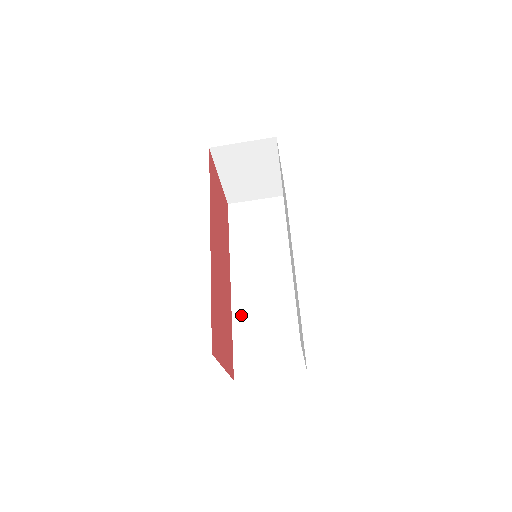
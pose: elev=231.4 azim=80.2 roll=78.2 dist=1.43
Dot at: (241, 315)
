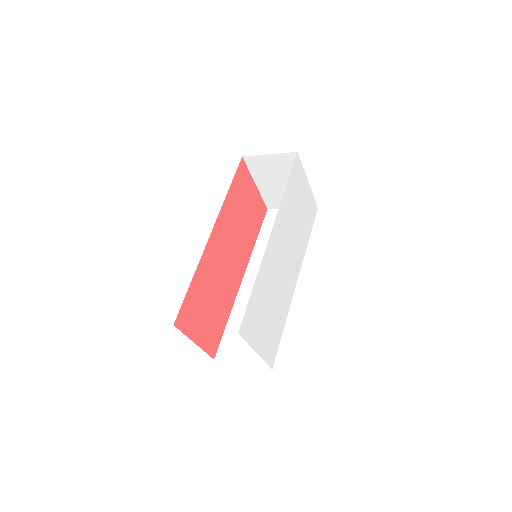
Dot at: (240, 306)
